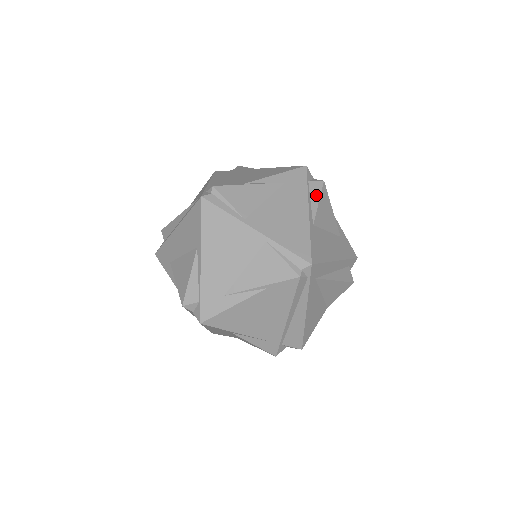
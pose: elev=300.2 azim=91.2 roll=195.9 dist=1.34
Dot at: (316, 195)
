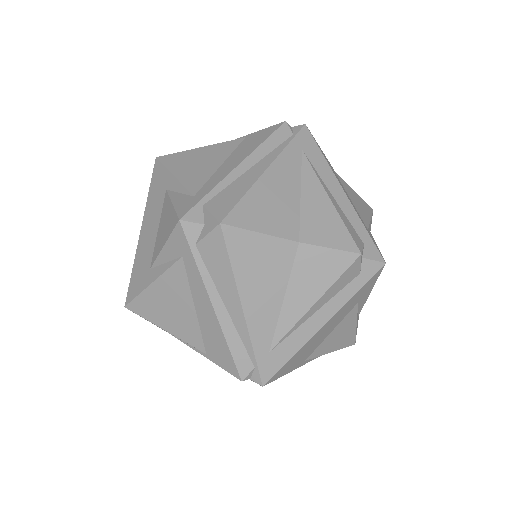
Dot at: occluded
